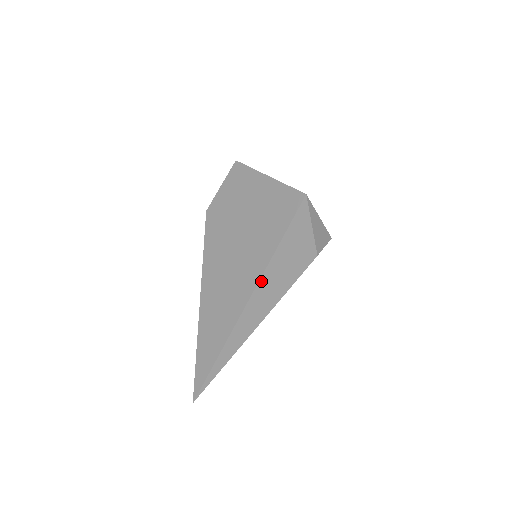
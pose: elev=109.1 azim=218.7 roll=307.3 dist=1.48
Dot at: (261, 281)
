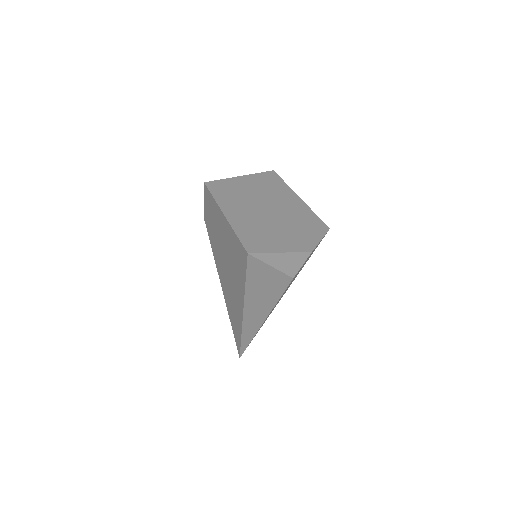
Dot at: (246, 304)
